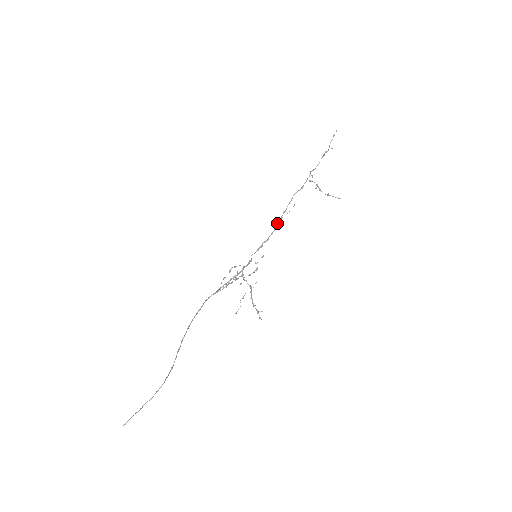
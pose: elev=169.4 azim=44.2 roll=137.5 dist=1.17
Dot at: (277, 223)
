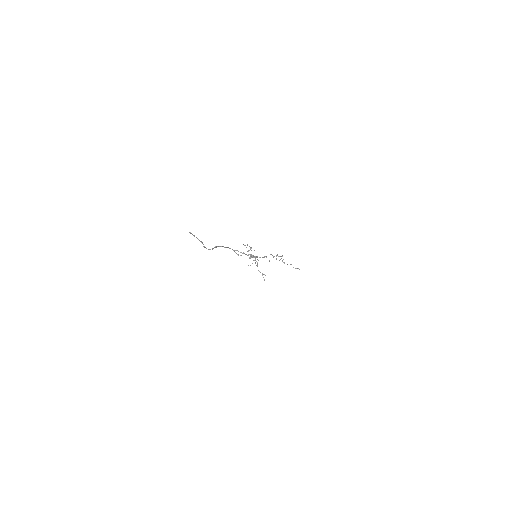
Dot at: (264, 256)
